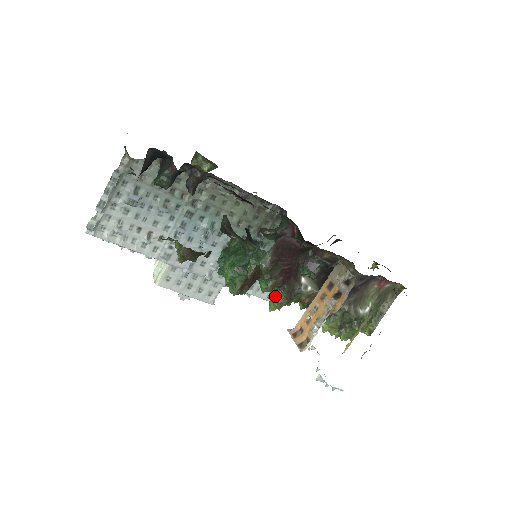
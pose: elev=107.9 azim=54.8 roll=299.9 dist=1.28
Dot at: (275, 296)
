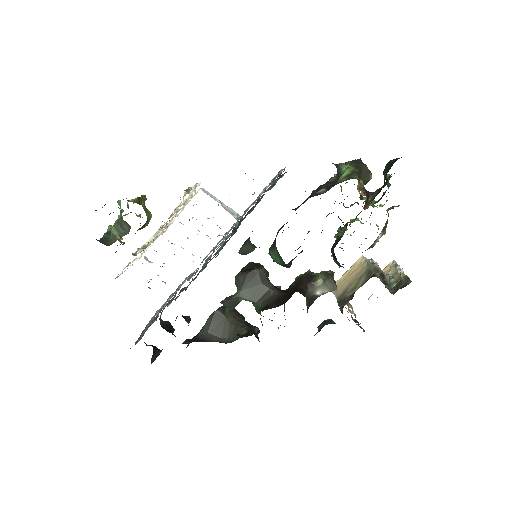
Dot at: occluded
